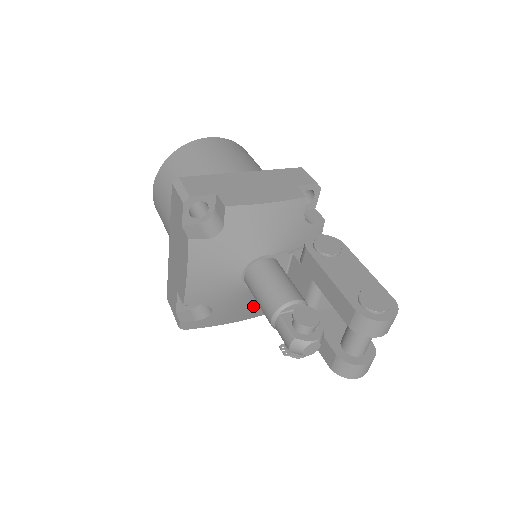
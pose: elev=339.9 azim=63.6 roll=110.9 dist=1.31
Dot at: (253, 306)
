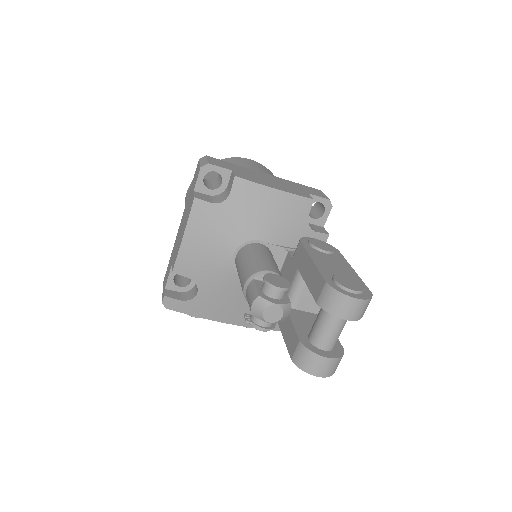
Dot at: (239, 305)
